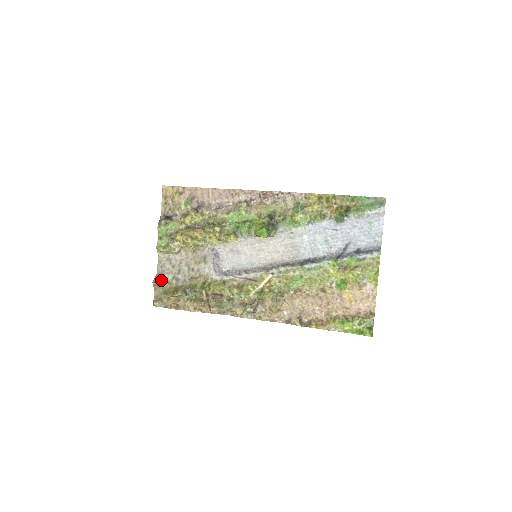
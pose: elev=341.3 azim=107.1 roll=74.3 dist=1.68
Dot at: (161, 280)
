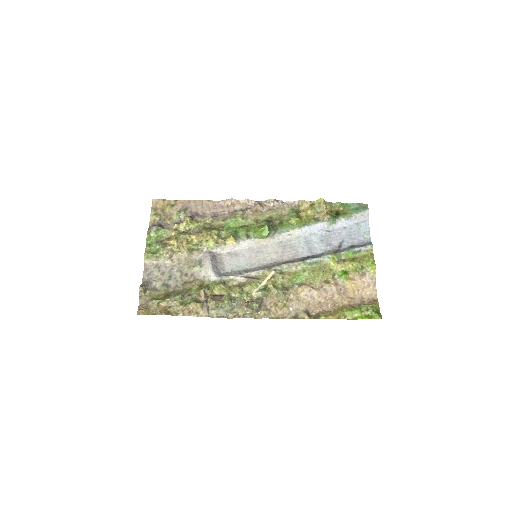
Dot at: (148, 287)
